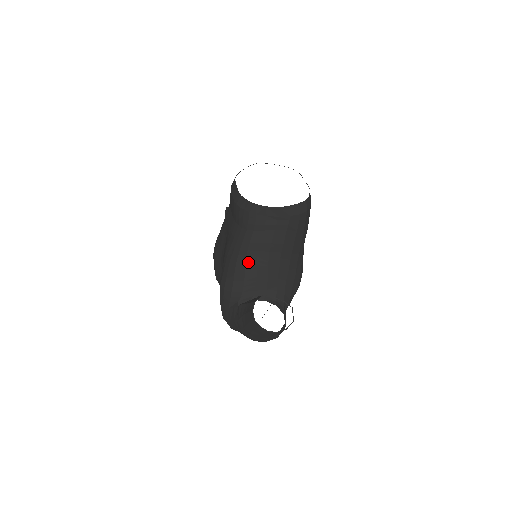
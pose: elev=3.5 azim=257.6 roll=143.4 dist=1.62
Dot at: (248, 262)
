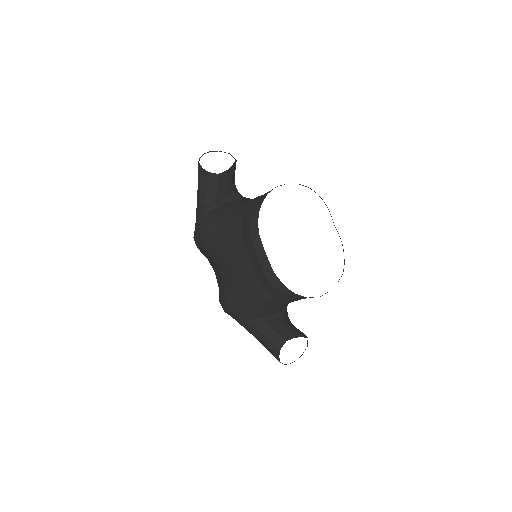
Dot at: (269, 308)
